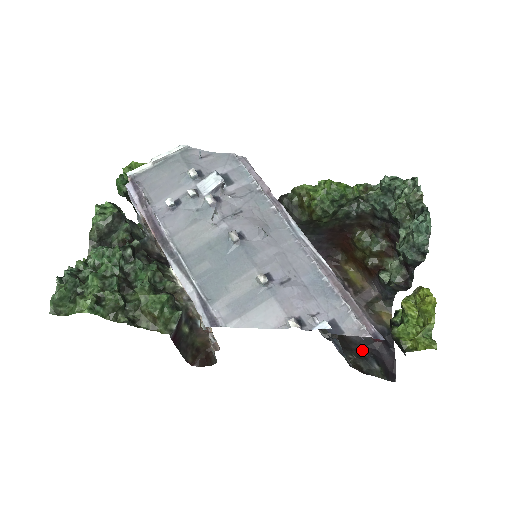
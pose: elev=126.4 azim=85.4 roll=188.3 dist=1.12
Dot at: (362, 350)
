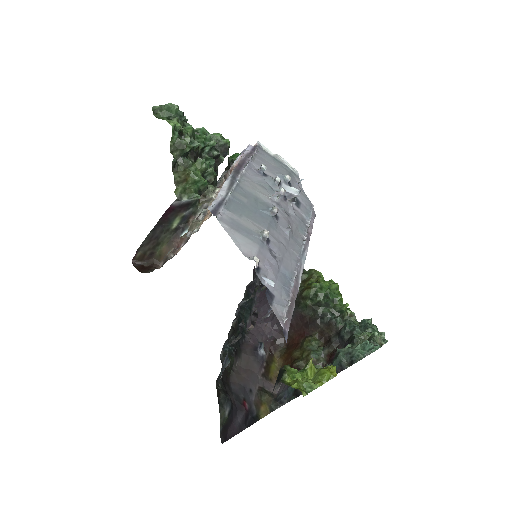
Dot at: (230, 395)
